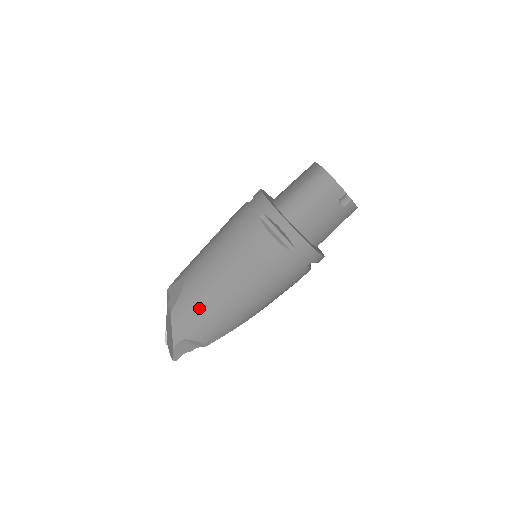
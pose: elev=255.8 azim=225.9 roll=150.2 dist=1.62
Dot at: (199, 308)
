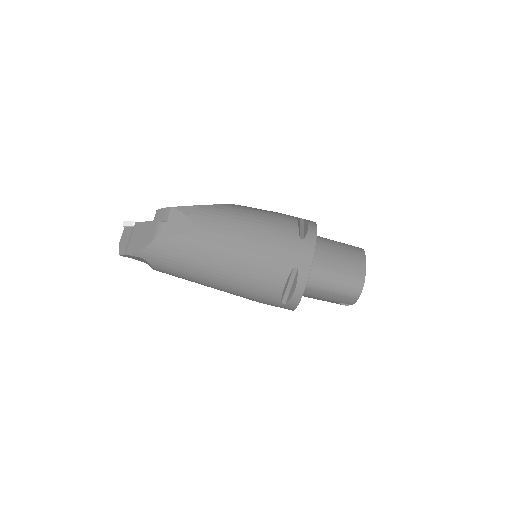
Dot at: (181, 261)
